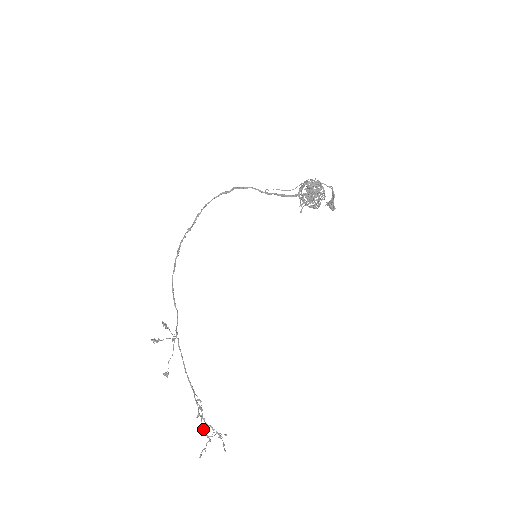
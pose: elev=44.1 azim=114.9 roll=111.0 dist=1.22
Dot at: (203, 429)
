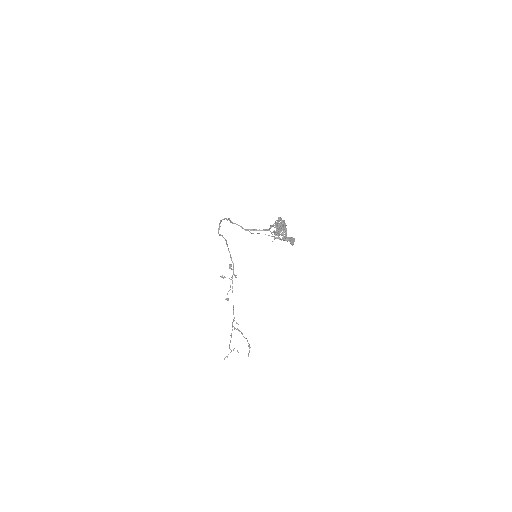
Dot at: occluded
